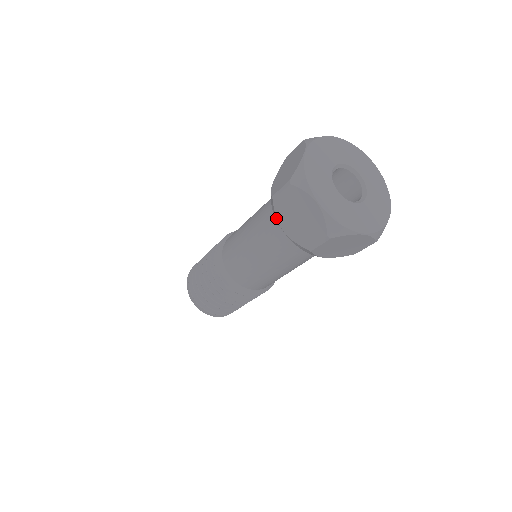
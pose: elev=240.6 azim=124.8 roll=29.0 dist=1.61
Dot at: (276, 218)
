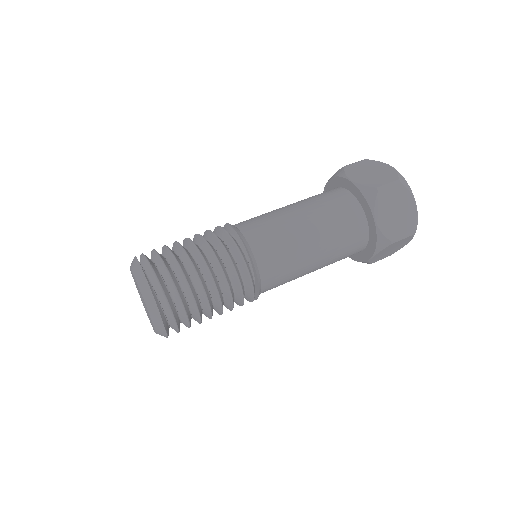
Dot at: (344, 175)
